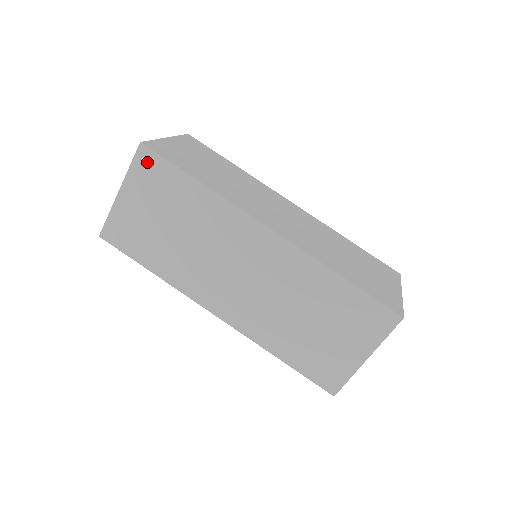
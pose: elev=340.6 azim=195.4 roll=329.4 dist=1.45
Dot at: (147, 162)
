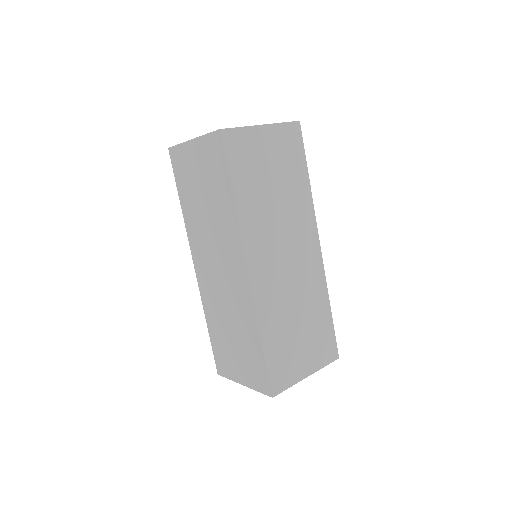
Dot at: (294, 134)
